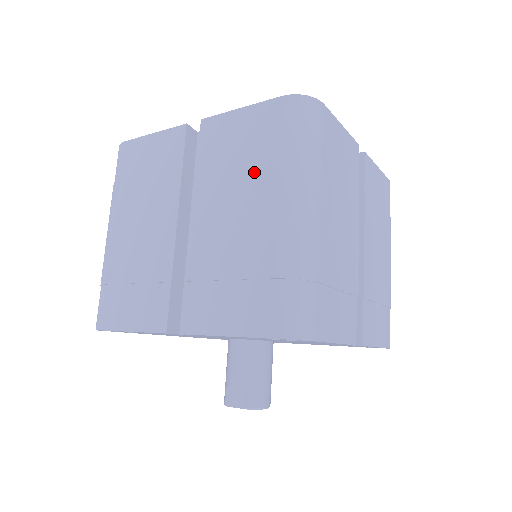
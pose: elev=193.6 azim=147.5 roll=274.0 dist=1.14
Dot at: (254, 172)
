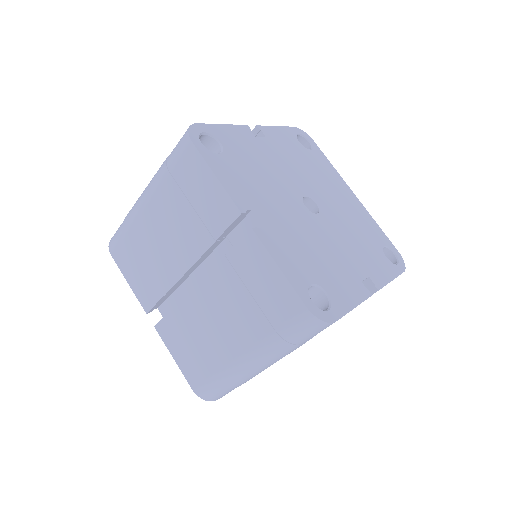
Dot at: (249, 319)
